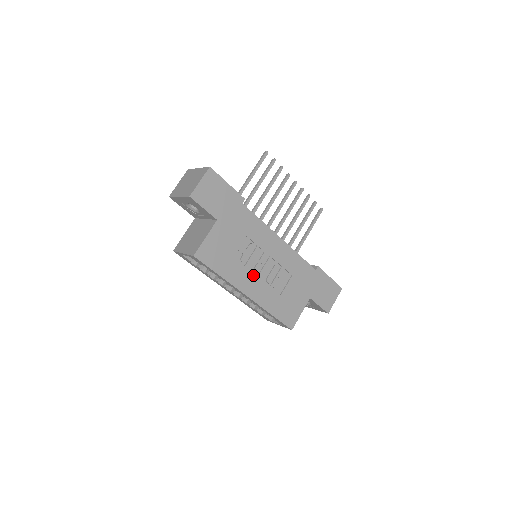
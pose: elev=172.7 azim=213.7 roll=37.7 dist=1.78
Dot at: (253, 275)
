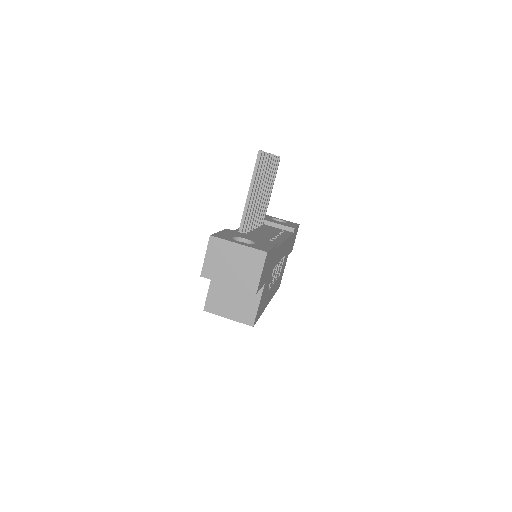
Dot at: (272, 287)
